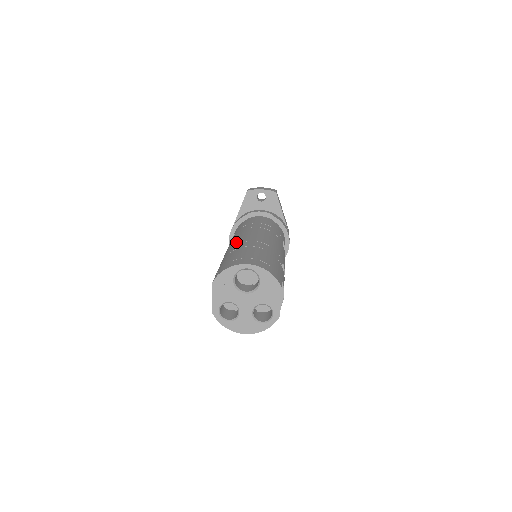
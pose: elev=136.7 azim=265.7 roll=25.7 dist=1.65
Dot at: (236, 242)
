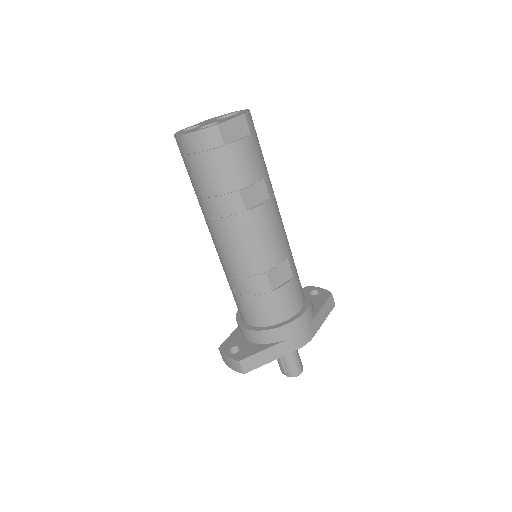
Dot at: occluded
